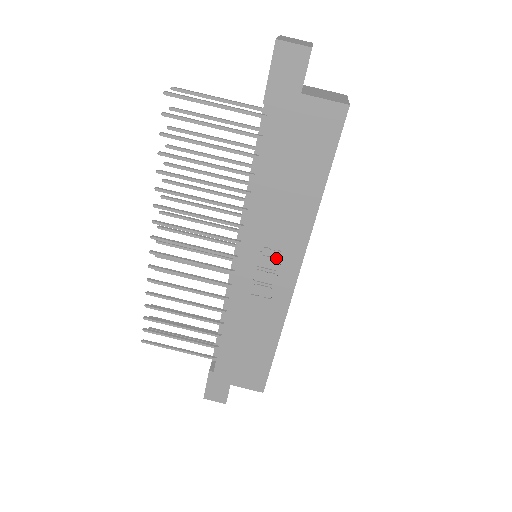
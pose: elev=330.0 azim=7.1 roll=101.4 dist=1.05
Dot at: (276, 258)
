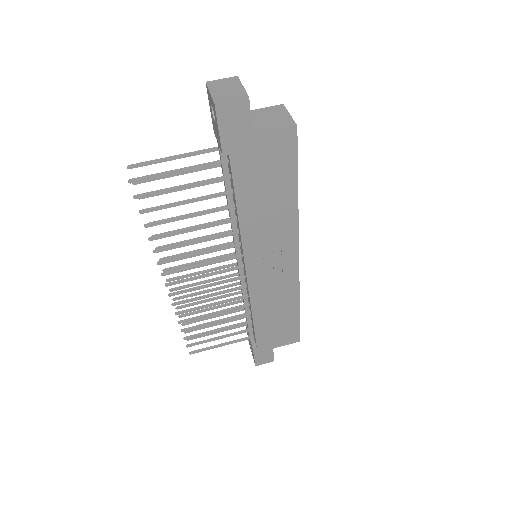
Dot at: (276, 255)
